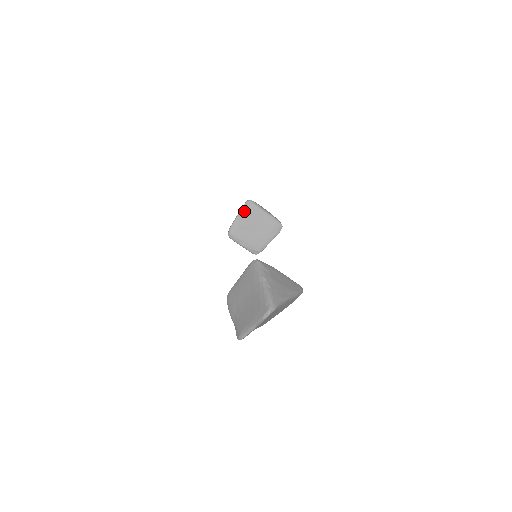
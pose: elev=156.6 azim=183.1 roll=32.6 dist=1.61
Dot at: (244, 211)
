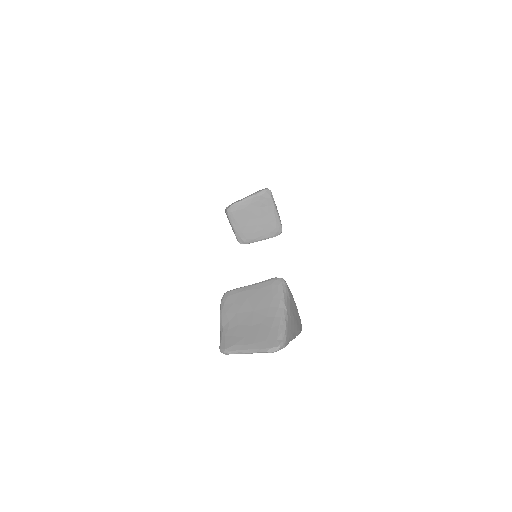
Dot at: (258, 197)
